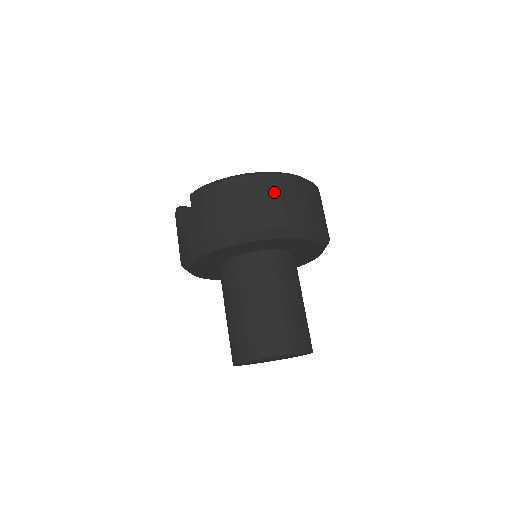
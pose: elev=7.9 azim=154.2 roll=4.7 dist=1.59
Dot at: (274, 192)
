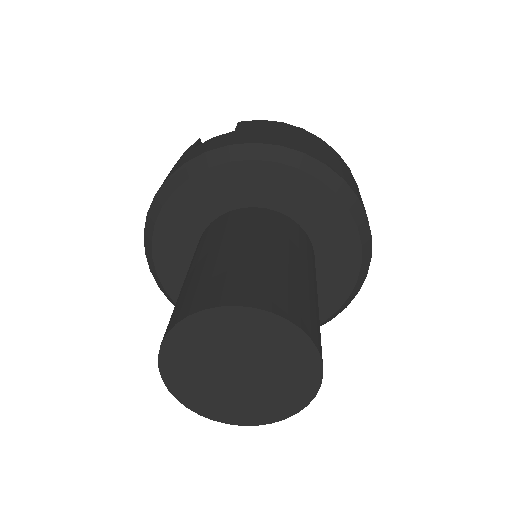
Dot at: (346, 169)
